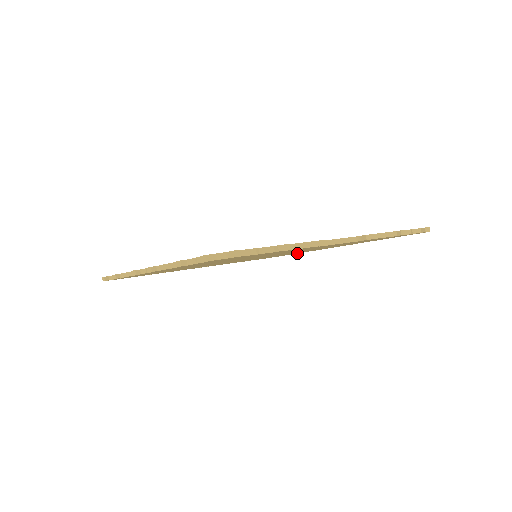
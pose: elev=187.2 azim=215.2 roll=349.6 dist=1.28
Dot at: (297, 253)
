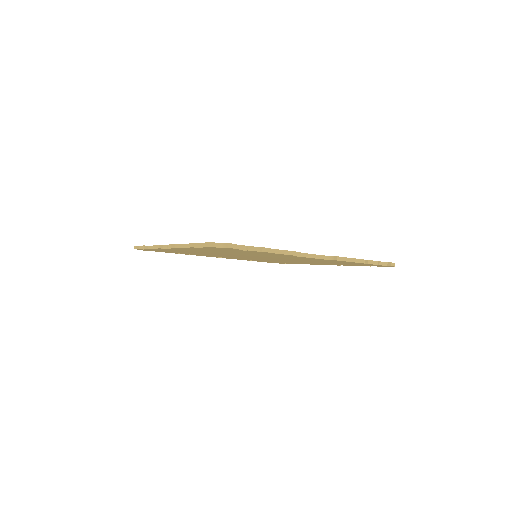
Dot at: occluded
